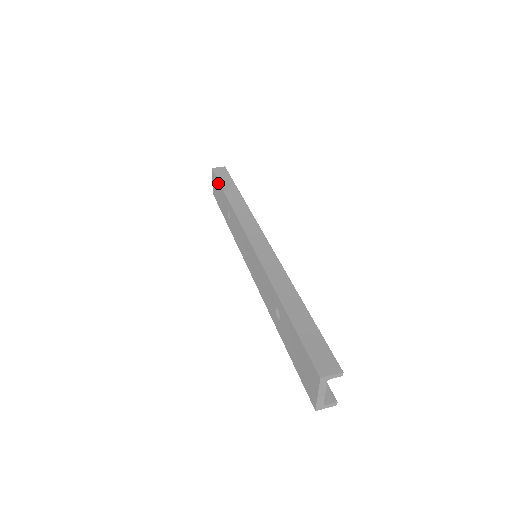
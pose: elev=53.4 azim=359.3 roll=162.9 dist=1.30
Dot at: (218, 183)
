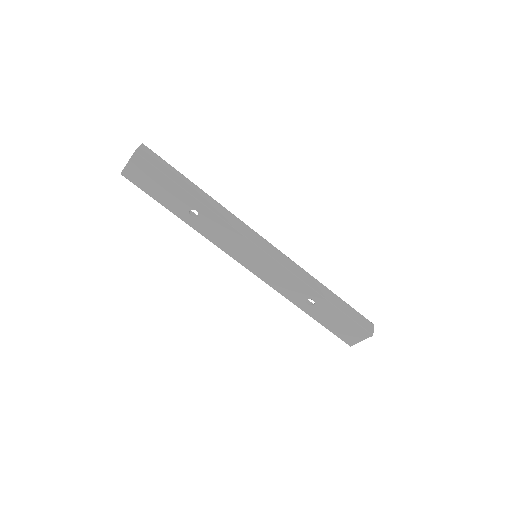
Dot at: (163, 176)
